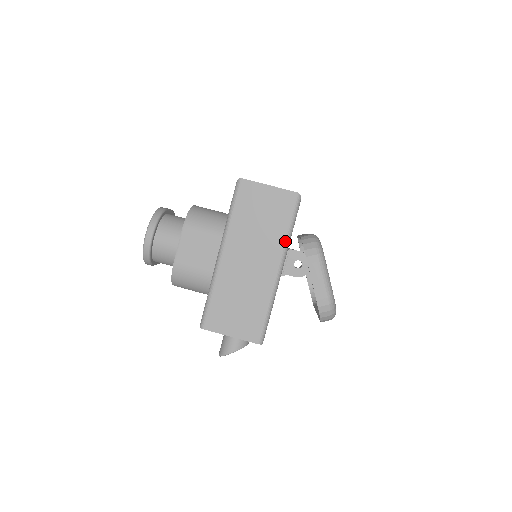
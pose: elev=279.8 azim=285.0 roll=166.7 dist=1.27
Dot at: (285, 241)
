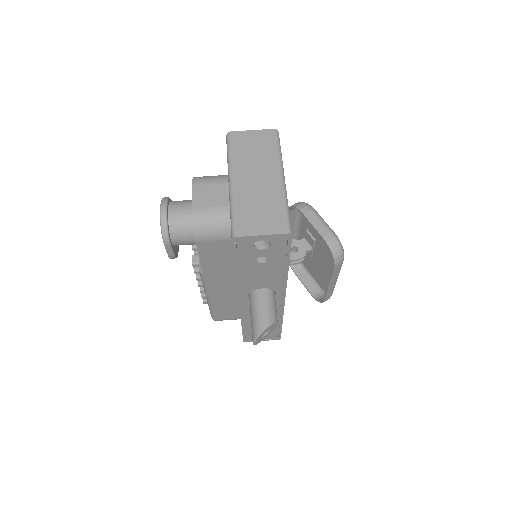
Dot at: (279, 159)
